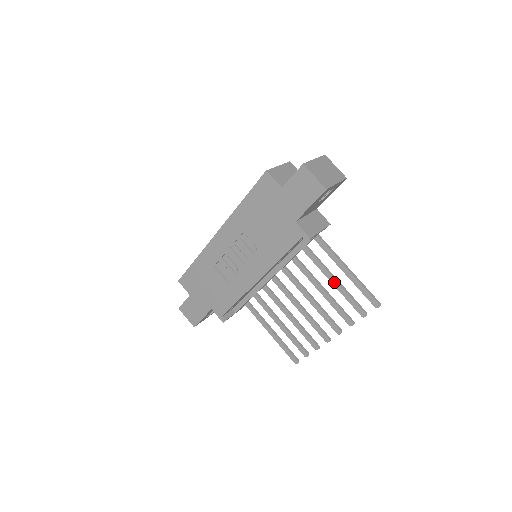
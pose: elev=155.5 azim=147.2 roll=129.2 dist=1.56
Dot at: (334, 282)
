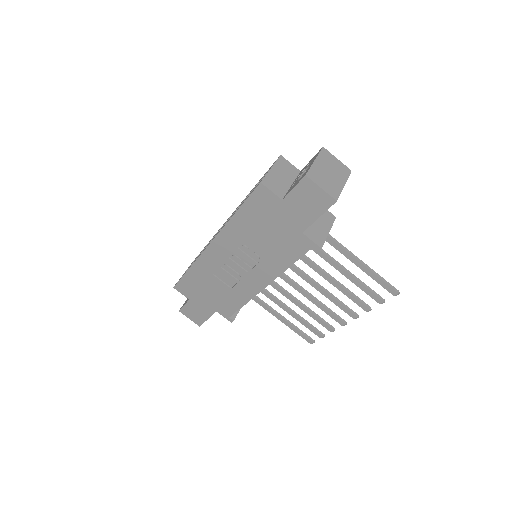
Dot at: (346, 275)
